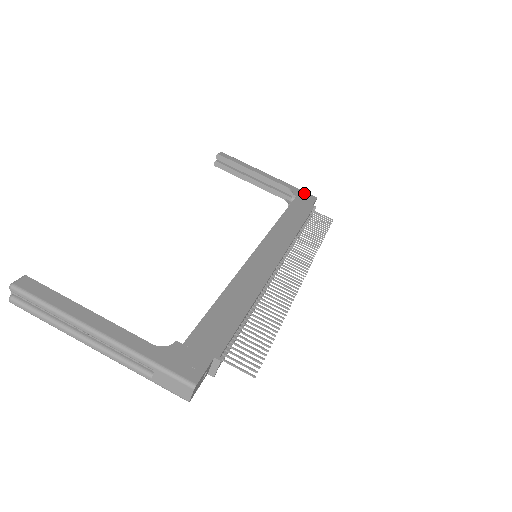
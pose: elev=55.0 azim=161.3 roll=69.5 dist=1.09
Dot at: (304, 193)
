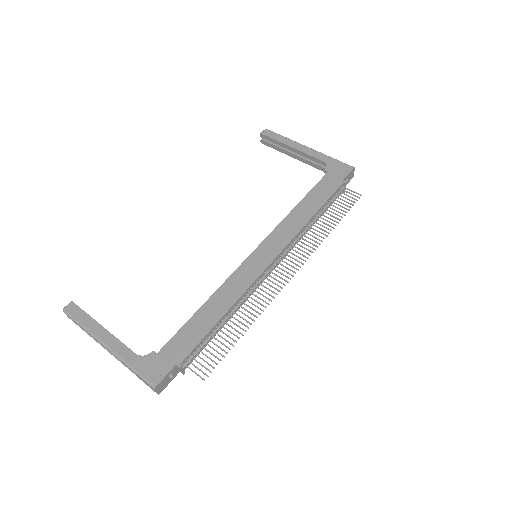
Dot at: (340, 165)
